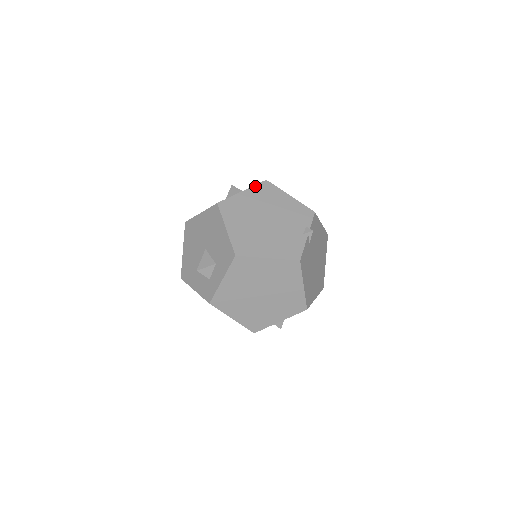
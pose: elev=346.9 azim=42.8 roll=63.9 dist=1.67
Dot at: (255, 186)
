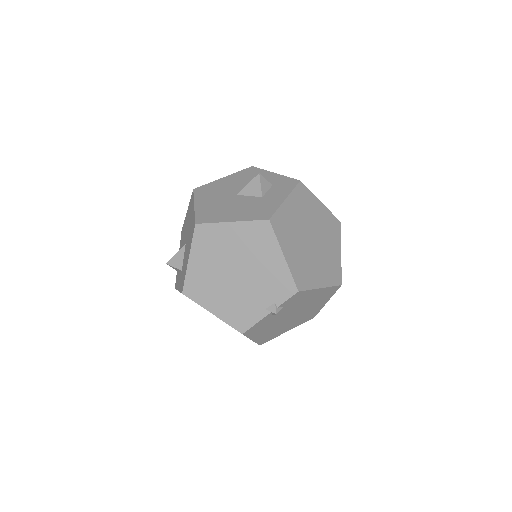
Dot at: (250, 222)
